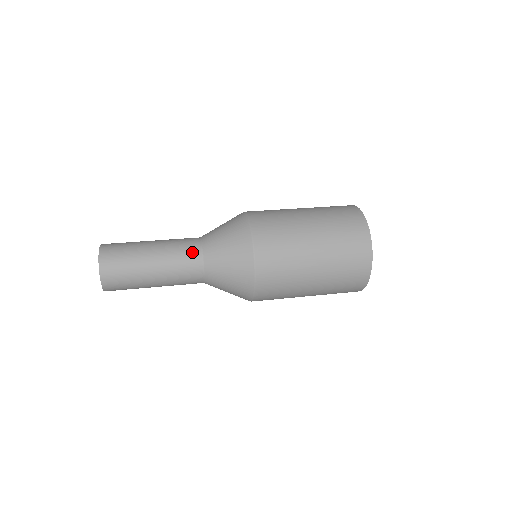
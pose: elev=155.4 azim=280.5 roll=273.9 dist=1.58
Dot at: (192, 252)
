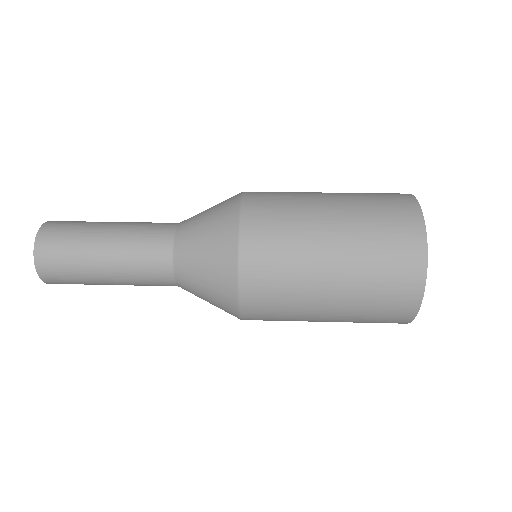
Dot at: (159, 267)
